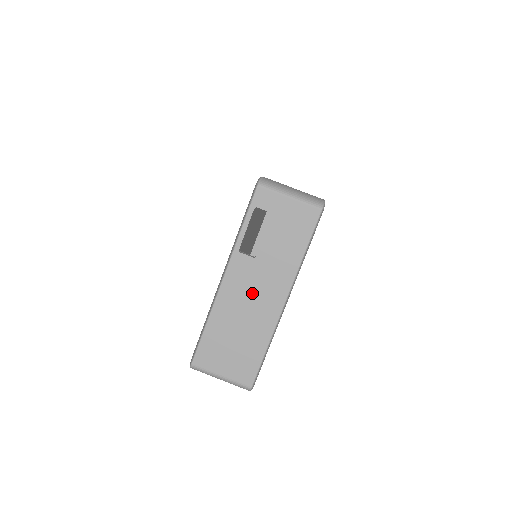
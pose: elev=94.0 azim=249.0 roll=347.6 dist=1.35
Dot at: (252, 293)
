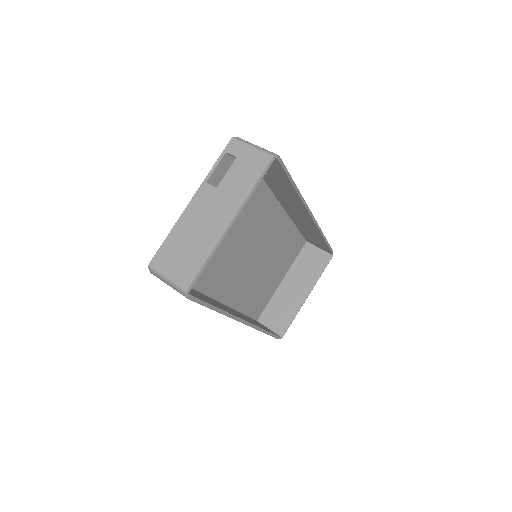
Dot at: (207, 213)
